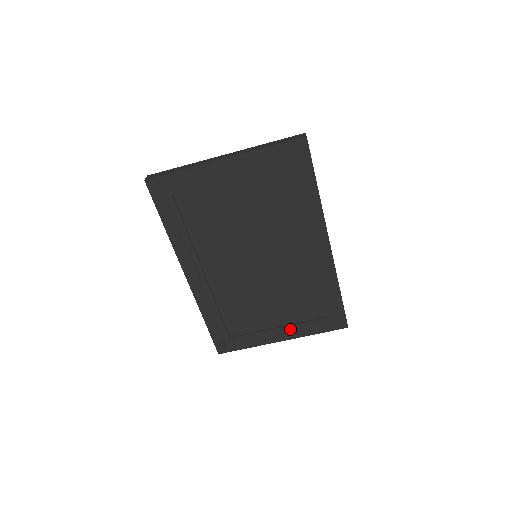
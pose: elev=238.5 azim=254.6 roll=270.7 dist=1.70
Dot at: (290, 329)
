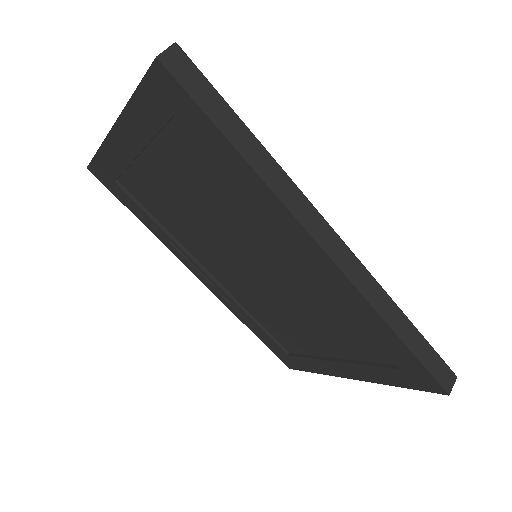
Dot at: (352, 367)
